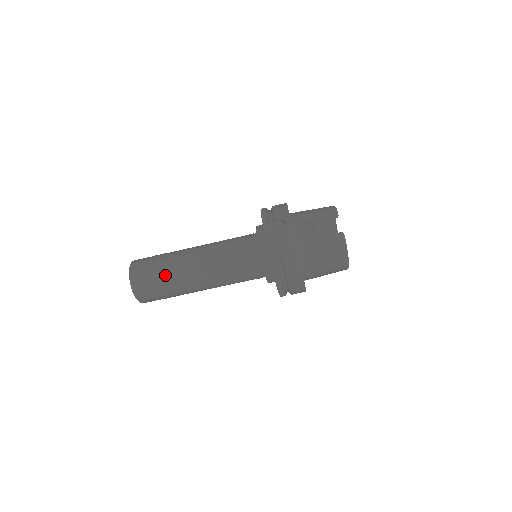
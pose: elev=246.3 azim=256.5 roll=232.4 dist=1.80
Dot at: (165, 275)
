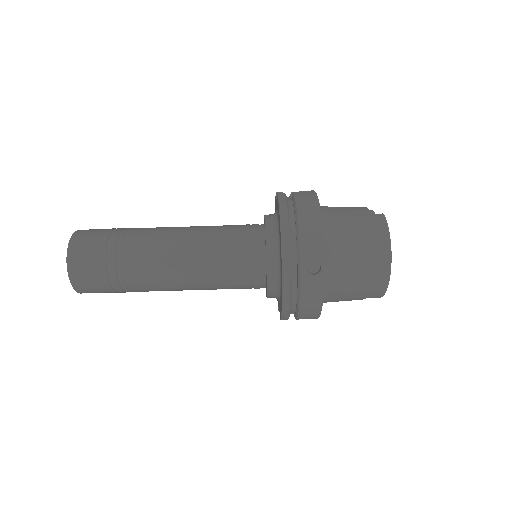
Dot at: (124, 234)
